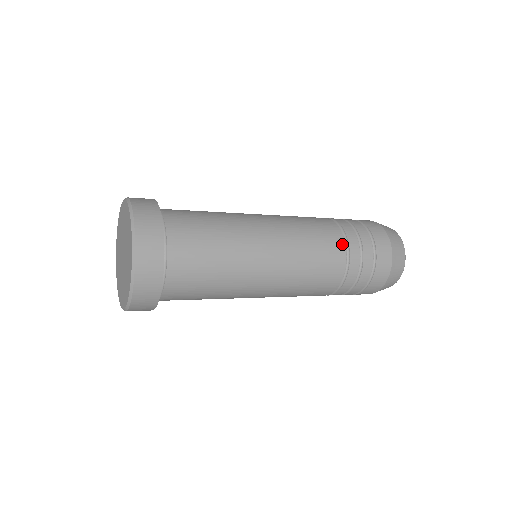
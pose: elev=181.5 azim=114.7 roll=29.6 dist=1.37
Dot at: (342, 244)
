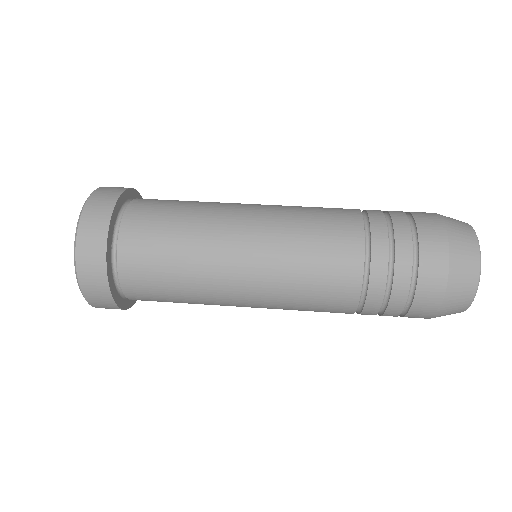
Dot at: (359, 229)
